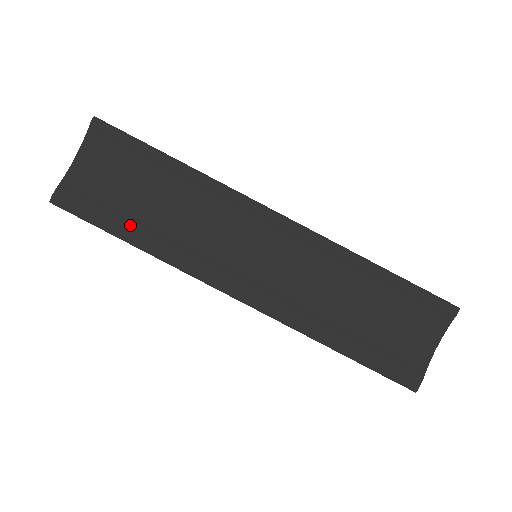
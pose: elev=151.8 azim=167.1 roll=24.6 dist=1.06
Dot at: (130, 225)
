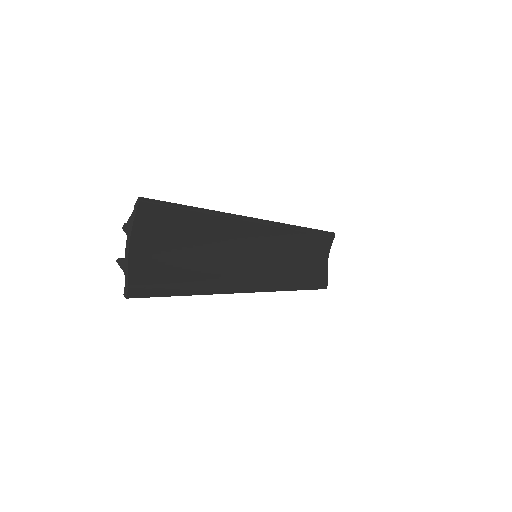
Dot at: (189, 280)
